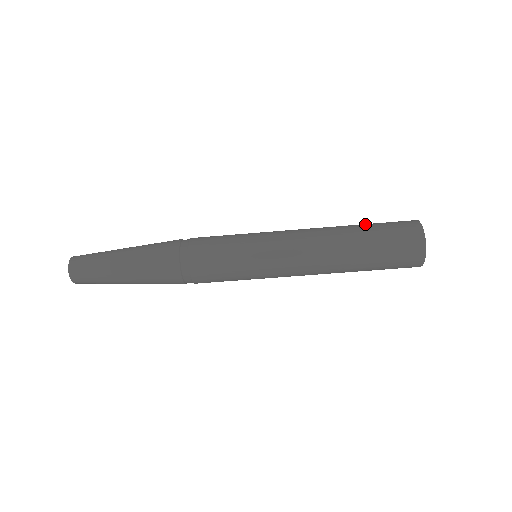
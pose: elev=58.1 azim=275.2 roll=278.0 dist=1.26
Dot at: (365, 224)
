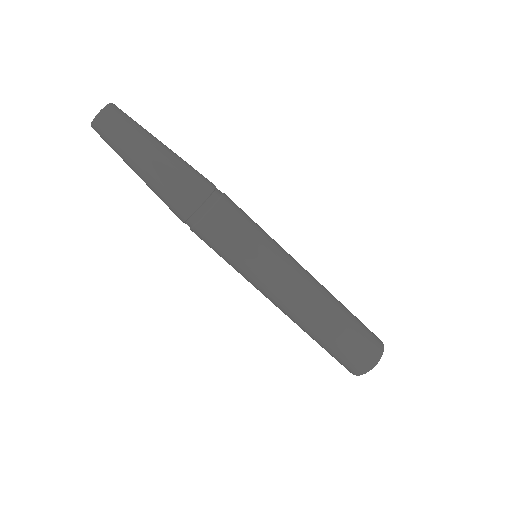
Dot at: occluded
